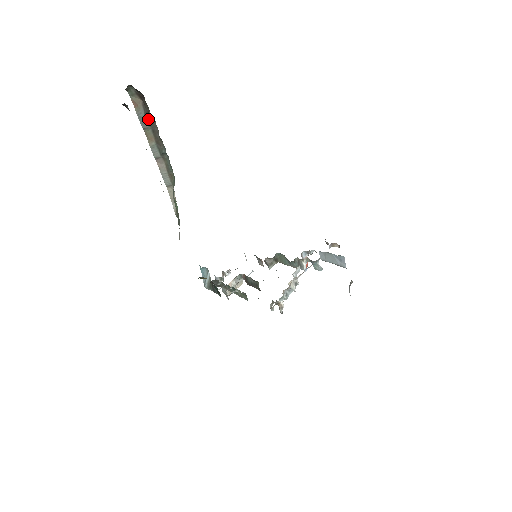
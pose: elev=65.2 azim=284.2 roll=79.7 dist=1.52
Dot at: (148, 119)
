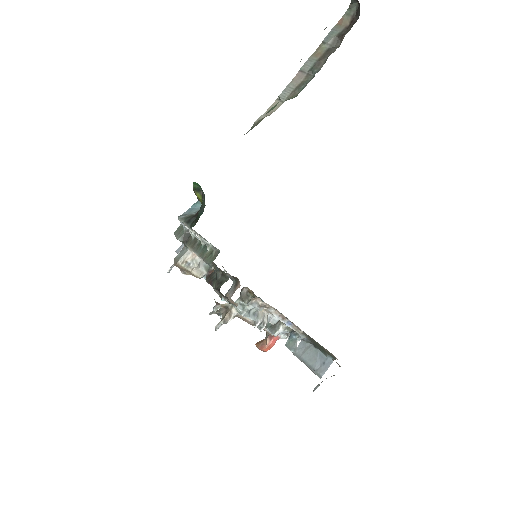
Dot at: (336, 39)
